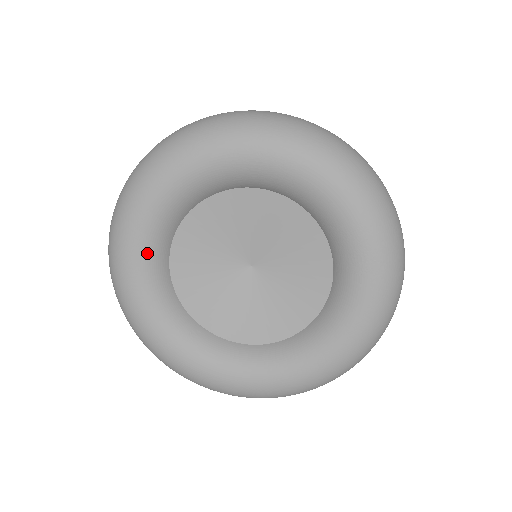
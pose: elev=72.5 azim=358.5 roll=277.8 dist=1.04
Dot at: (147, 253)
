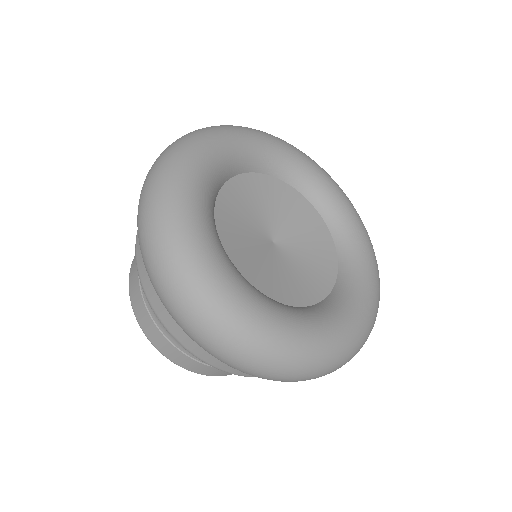
Dot at: (207, 187)
